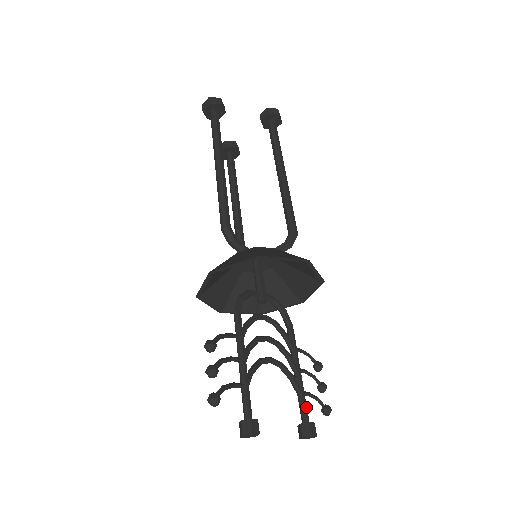
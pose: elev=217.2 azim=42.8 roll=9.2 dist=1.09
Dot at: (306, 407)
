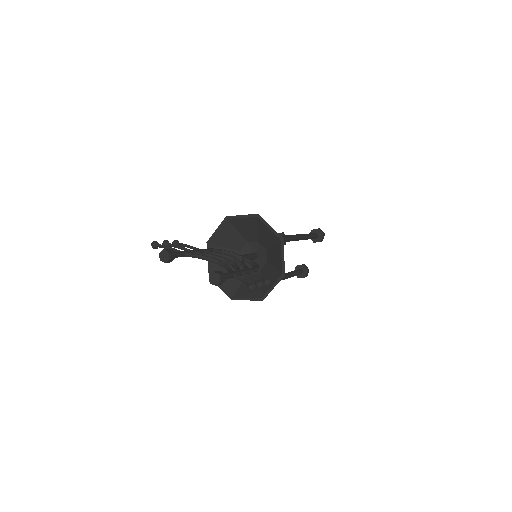
Dot at: (227, 274)
